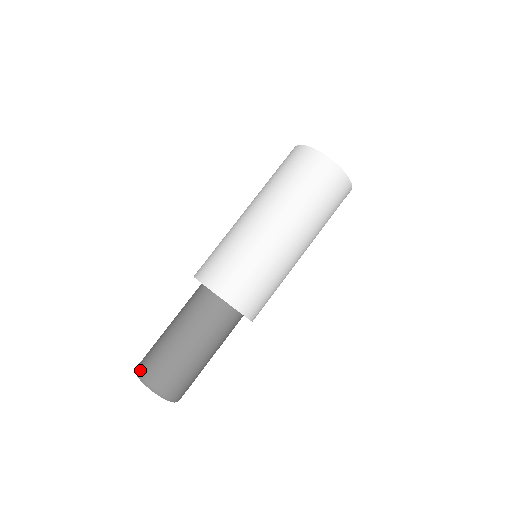
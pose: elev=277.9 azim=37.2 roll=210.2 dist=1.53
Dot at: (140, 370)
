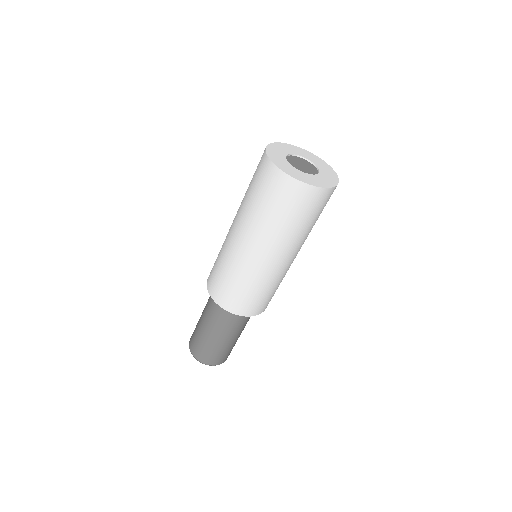
Dot at: (192, 352)
